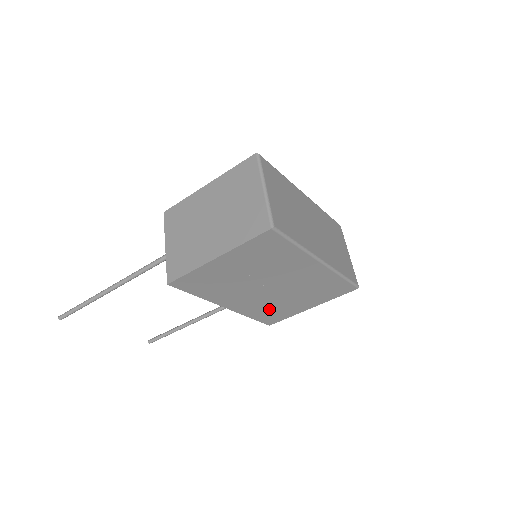
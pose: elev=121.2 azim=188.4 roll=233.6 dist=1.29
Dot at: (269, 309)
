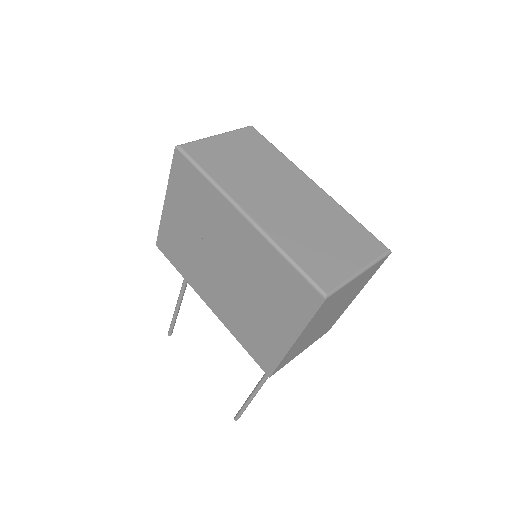
Dot at: (249, 327)
